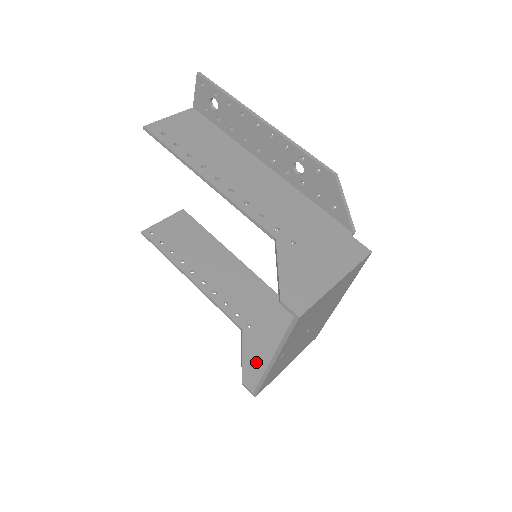
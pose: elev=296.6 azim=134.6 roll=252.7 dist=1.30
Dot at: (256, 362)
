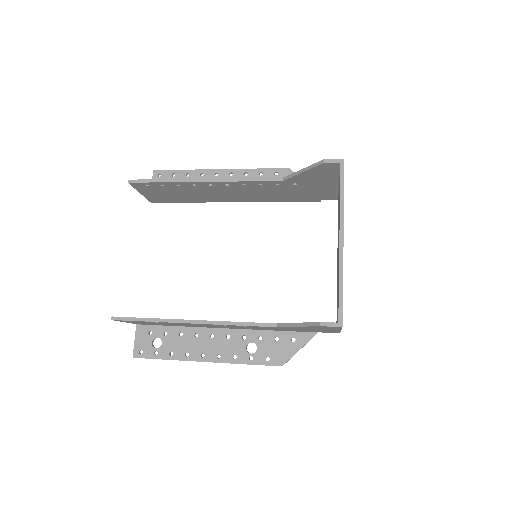
Dot at: occluded
